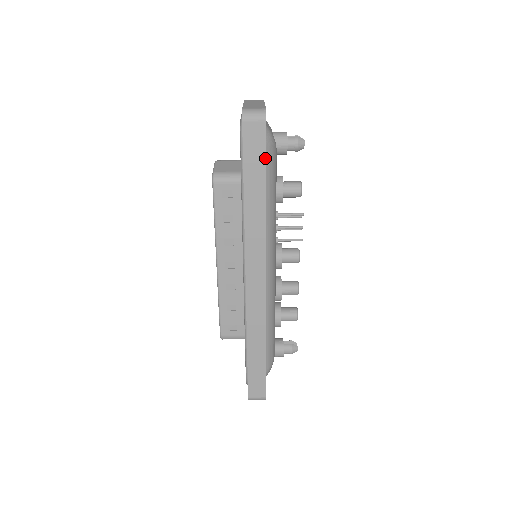
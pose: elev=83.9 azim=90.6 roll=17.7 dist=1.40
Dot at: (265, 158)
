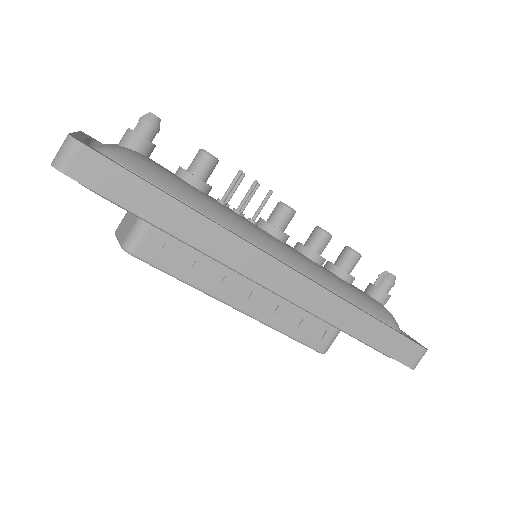
Dot at: (132, 175)
